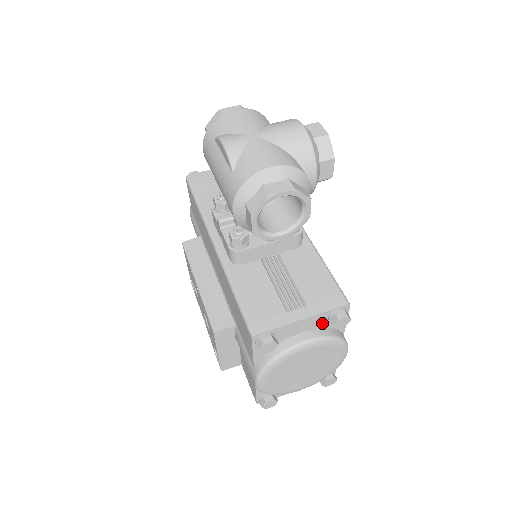
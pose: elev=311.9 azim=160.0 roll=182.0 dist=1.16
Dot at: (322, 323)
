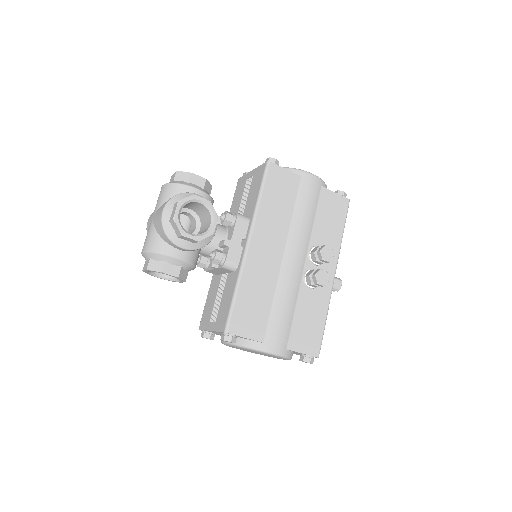
Dot at: occluded
